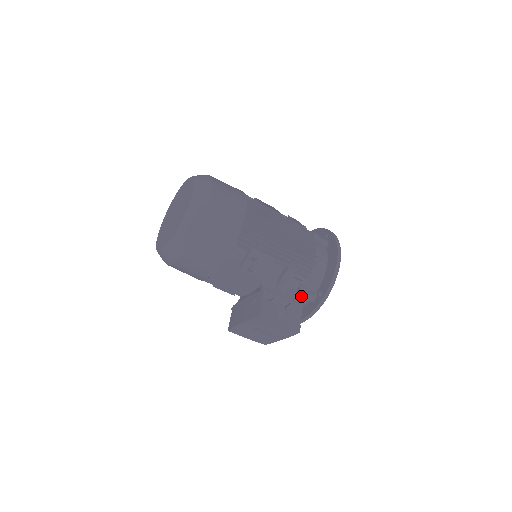
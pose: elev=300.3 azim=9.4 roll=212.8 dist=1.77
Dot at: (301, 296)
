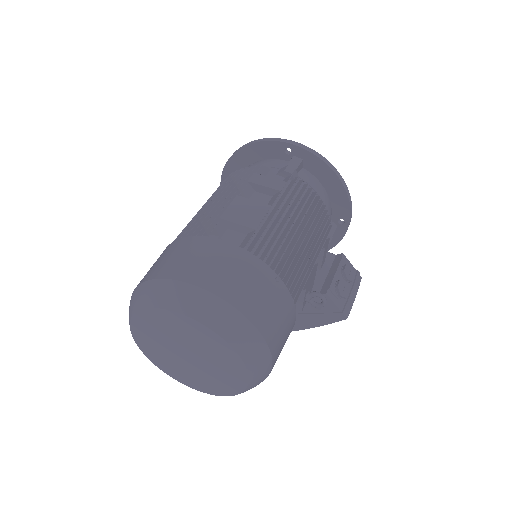
Dot at: occluded
